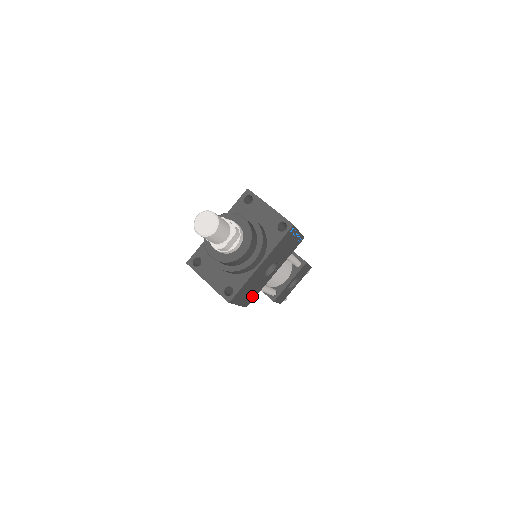
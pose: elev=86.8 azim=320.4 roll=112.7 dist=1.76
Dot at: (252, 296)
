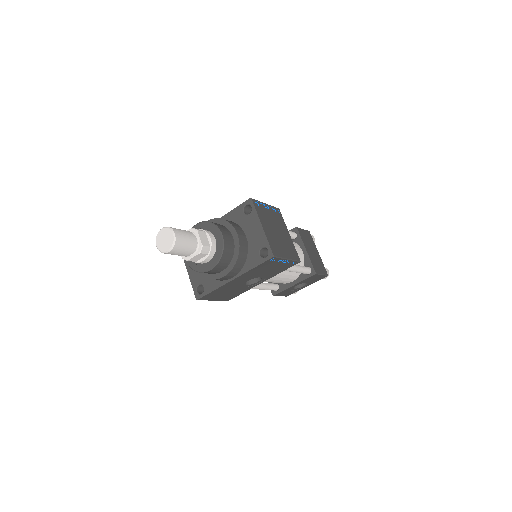
Dot at: (233, 295)
